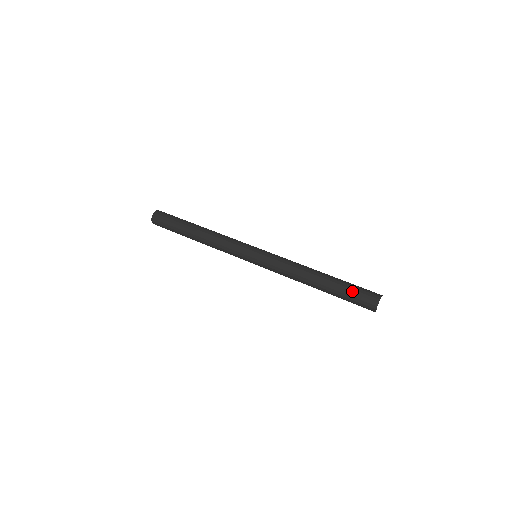
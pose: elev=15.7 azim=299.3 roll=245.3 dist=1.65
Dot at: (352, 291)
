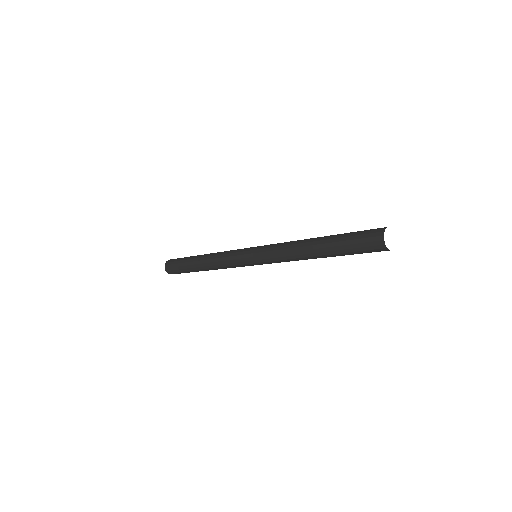
Dot at: (352, 247)
